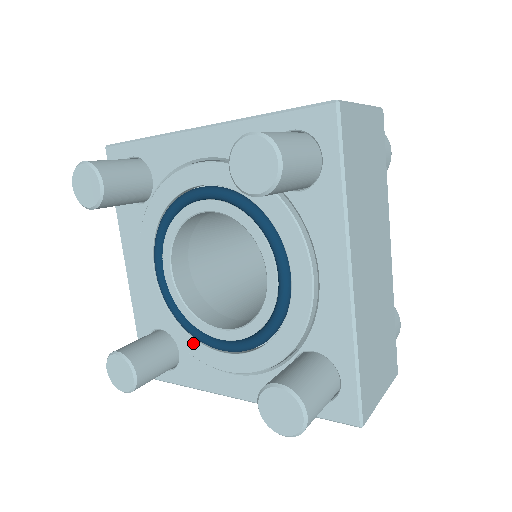
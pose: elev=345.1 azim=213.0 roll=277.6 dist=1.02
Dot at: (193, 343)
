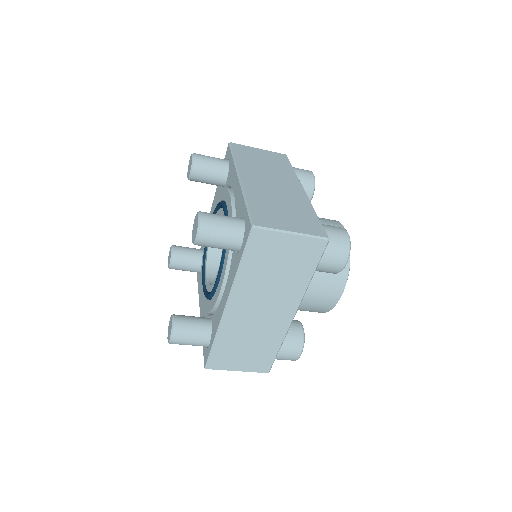
Dot at: (212, 300)
